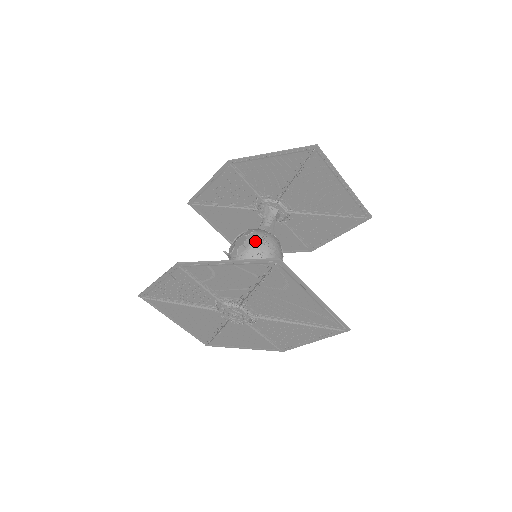
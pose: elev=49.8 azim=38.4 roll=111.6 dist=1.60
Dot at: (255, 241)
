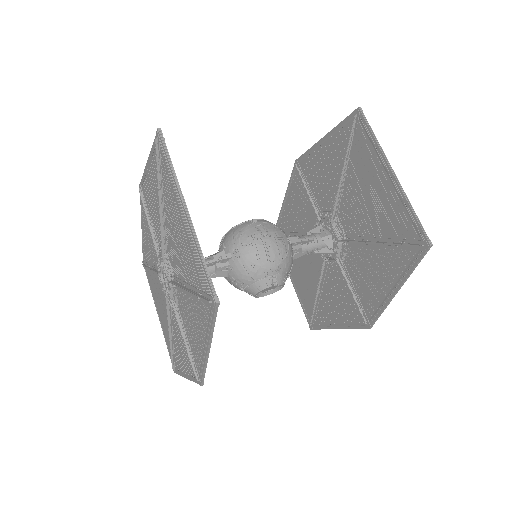
Dot at: (250, 221)
